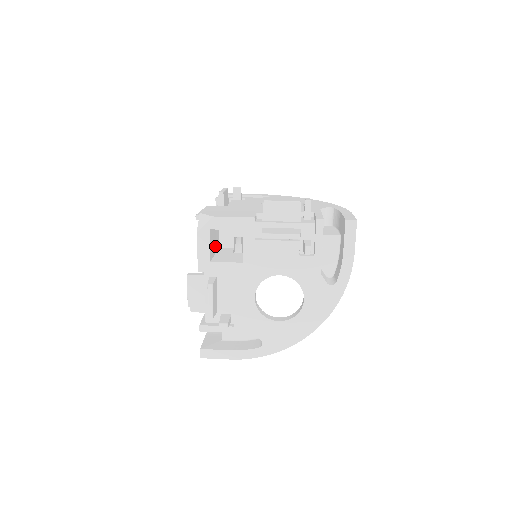
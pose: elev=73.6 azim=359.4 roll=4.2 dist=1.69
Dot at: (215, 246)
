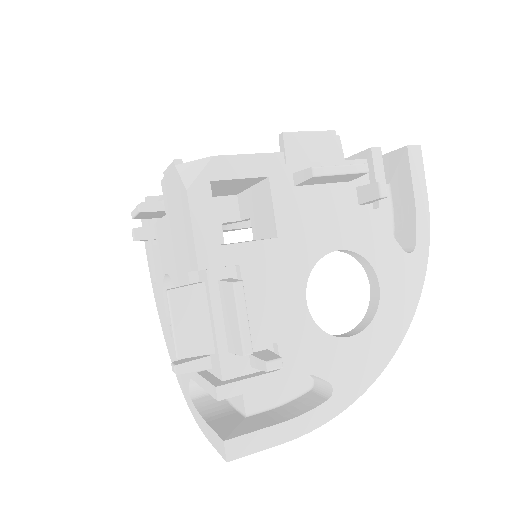
Dot at: occluded
